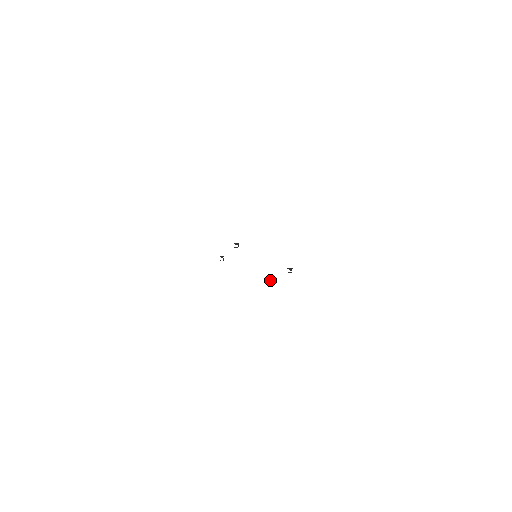
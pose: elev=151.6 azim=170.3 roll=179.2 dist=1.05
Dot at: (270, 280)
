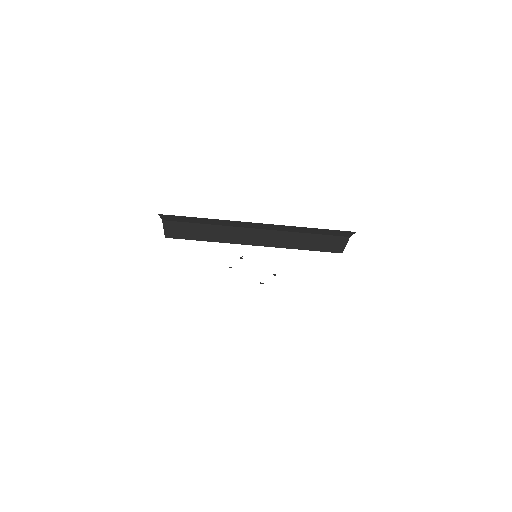
Dot at: occluded
